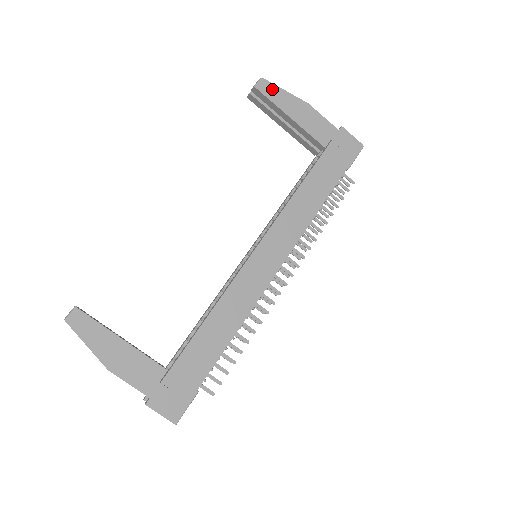
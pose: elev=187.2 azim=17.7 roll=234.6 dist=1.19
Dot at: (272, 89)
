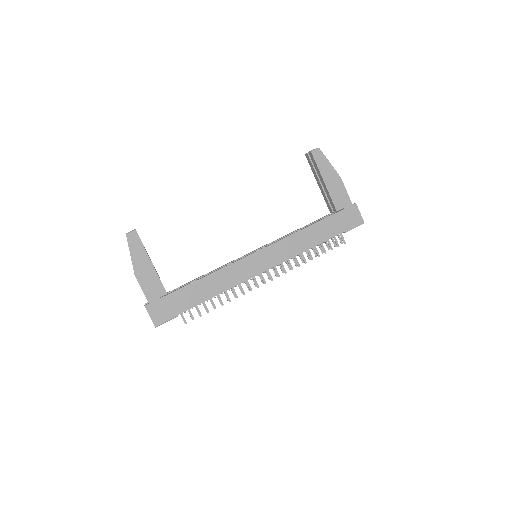
Dot at: (322, 158)
